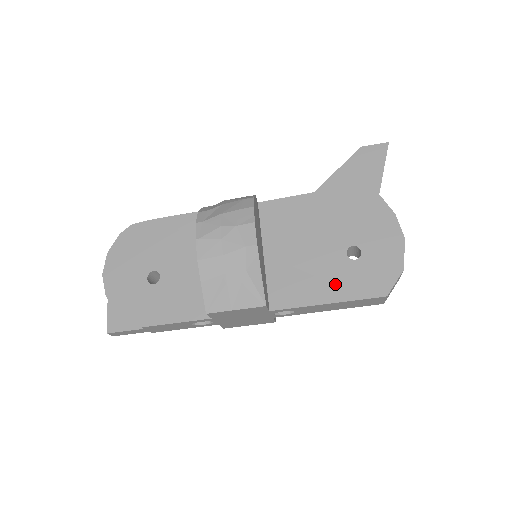
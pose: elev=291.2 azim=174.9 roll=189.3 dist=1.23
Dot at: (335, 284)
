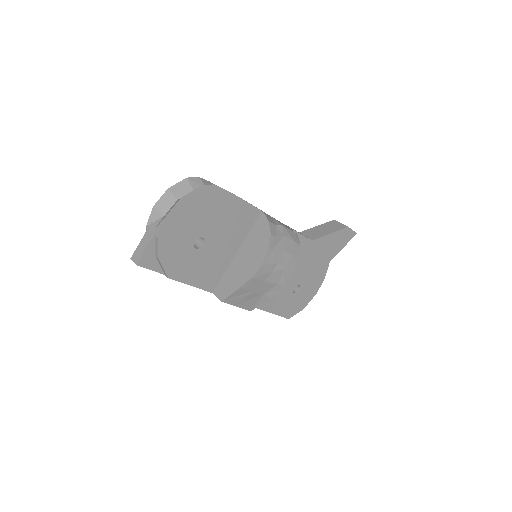
Dot at: (278, 302)
